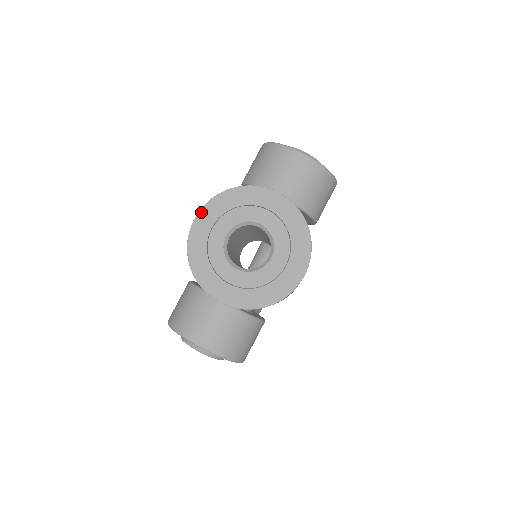
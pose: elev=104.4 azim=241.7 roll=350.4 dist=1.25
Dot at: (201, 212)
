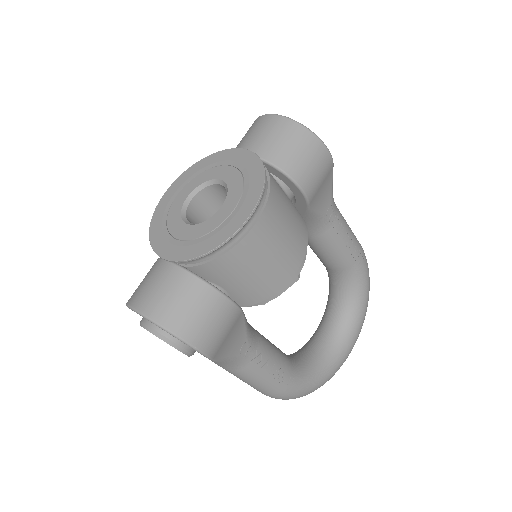
Dot at: (172, 185)
